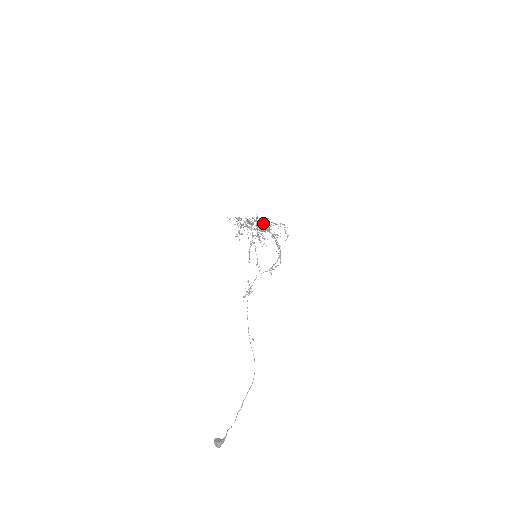
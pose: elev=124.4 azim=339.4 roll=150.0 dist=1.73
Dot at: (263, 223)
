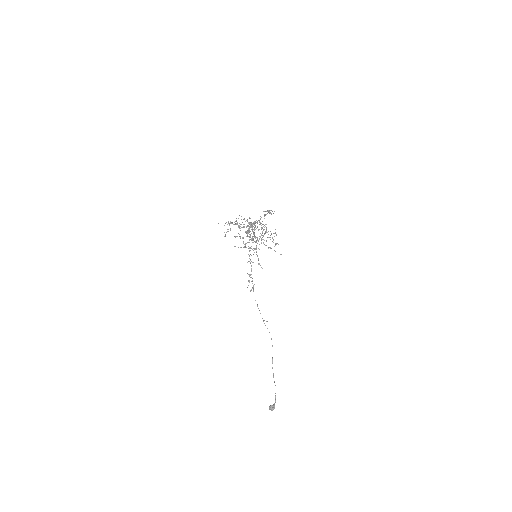
Dot at: (255, 221)
